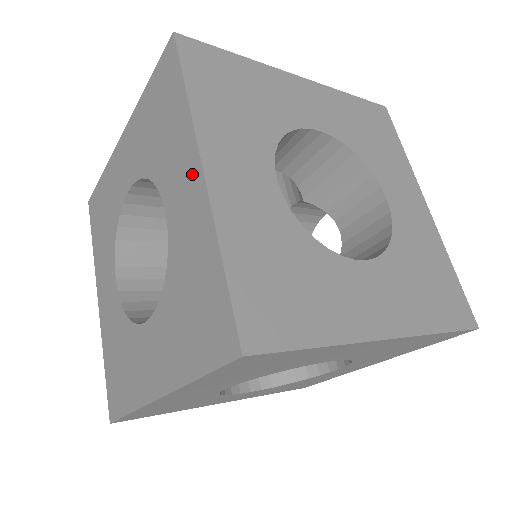
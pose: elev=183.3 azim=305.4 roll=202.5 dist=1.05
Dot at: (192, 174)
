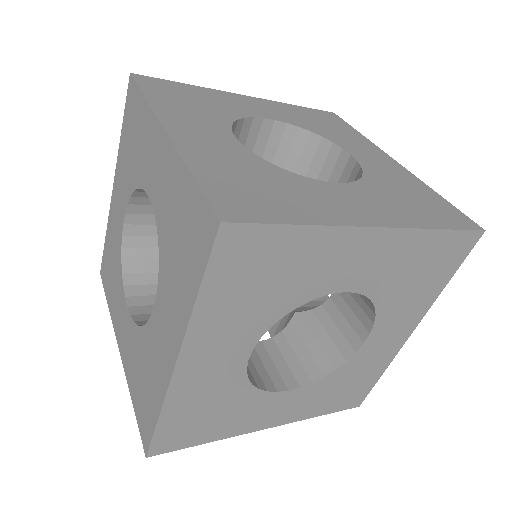
Dot at: (159, 142)
